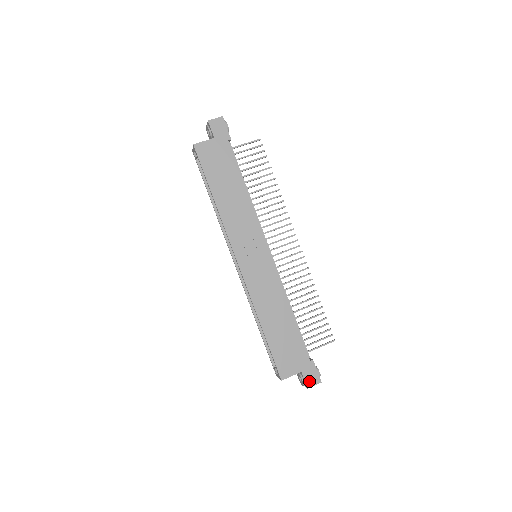
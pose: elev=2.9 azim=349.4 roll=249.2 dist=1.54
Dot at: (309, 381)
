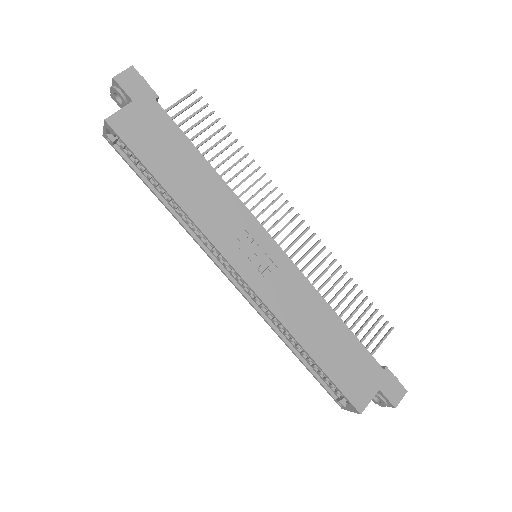
Dot at: (393, 397)
